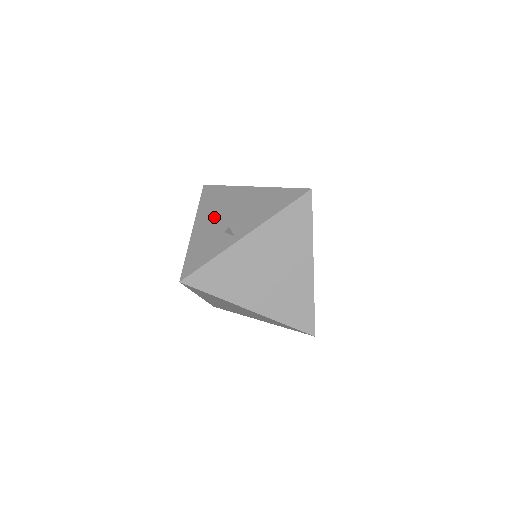
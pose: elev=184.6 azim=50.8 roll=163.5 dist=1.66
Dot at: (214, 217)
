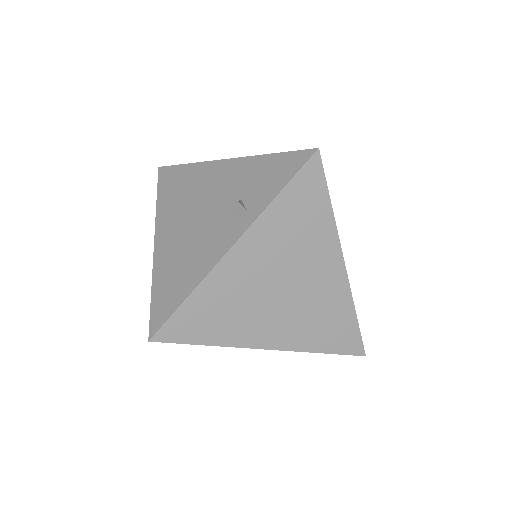
Dot at: occluded
